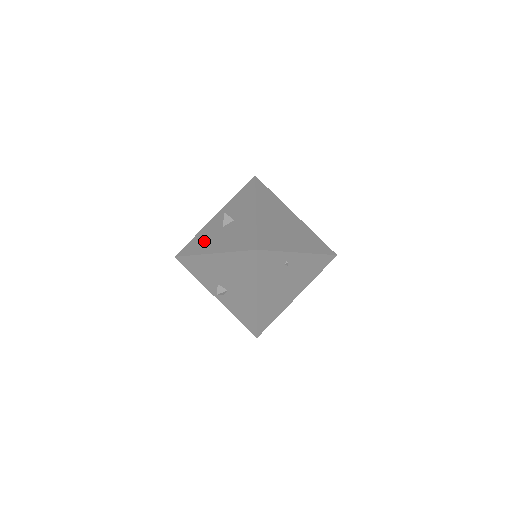
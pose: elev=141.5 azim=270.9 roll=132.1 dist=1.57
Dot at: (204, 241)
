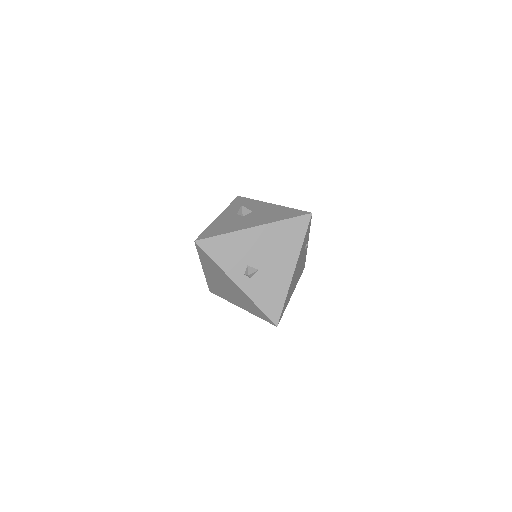
Dot at: (229, 225)
